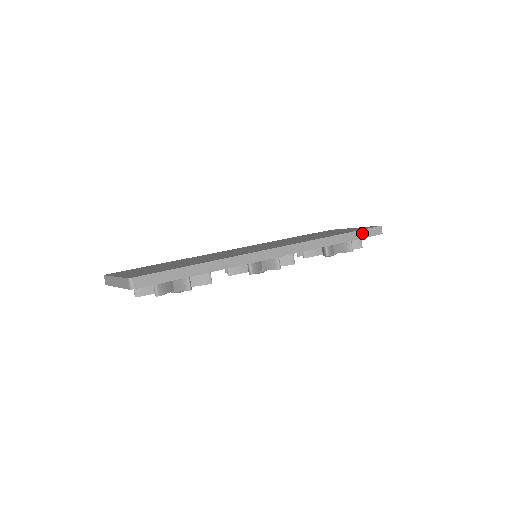
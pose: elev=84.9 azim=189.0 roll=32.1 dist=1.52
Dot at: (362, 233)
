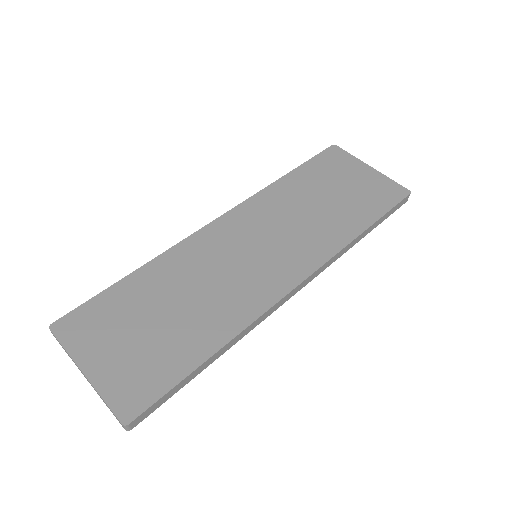
Dot at: (389, 213)
